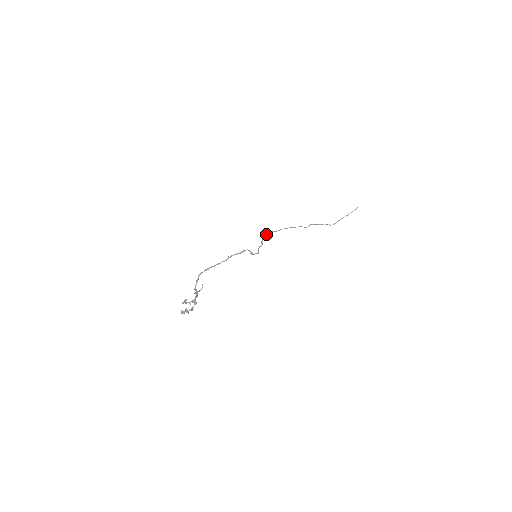
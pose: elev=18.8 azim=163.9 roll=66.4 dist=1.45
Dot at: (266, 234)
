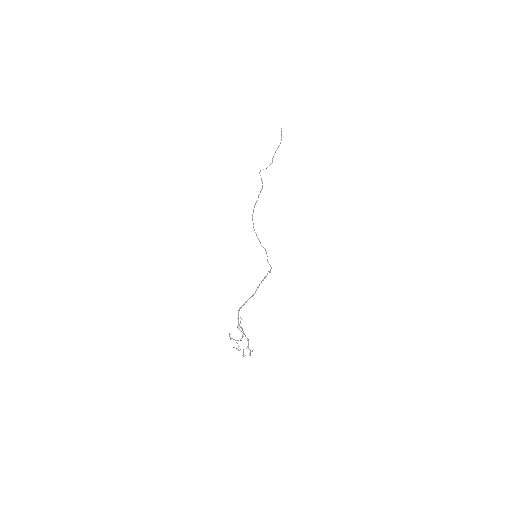
Dot at: occluded
